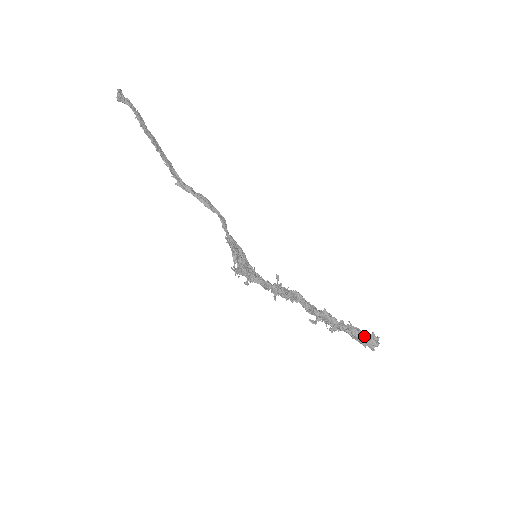
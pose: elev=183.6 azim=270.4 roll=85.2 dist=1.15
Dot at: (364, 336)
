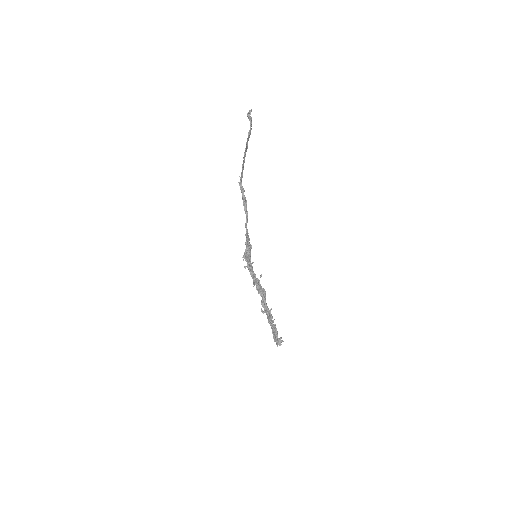
Dot at: (277, 336)
